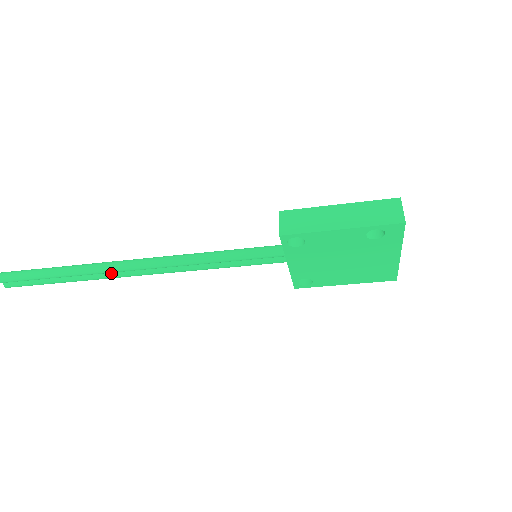
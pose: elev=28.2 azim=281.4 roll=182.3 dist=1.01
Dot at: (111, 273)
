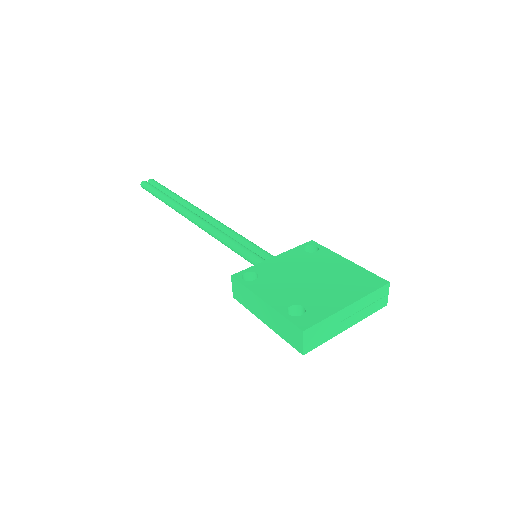
Dot at: occluded
